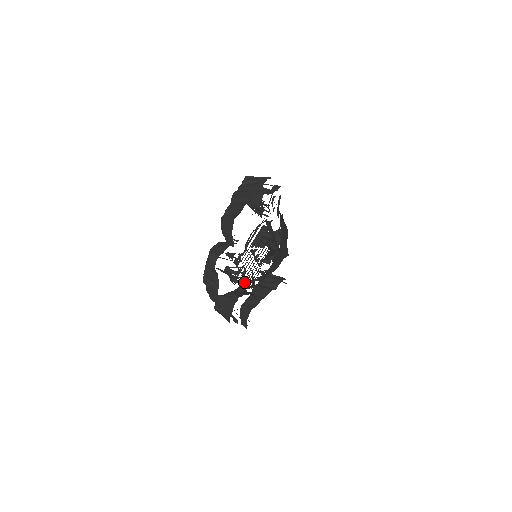
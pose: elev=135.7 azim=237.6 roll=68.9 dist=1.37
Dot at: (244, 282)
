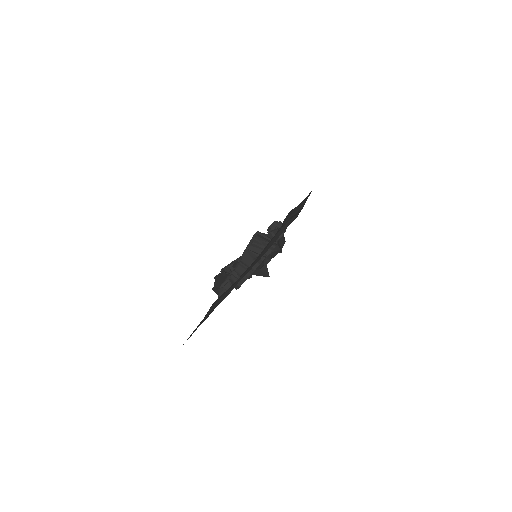
Dot at: occluded
